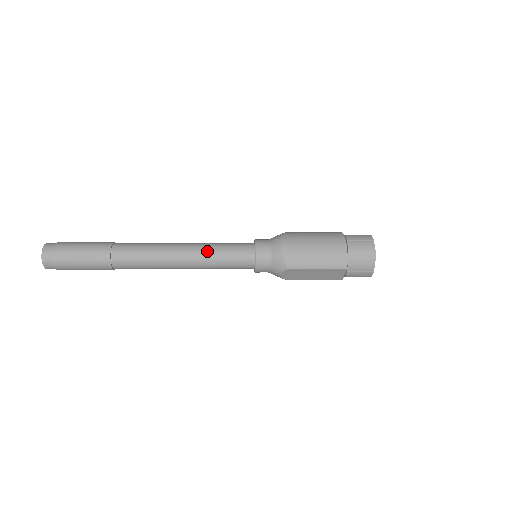
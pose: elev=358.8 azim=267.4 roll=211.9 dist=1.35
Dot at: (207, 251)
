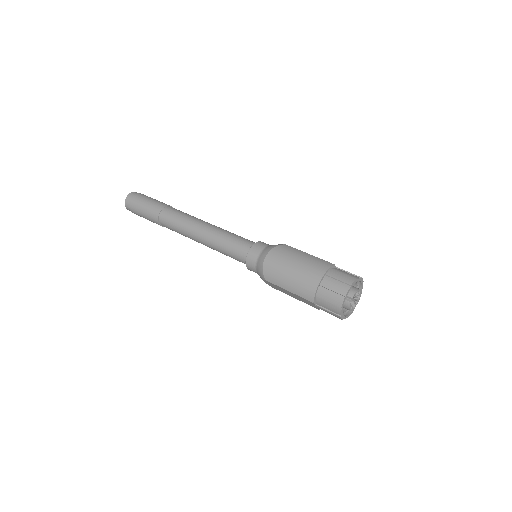
Dot at: (217, 237)
